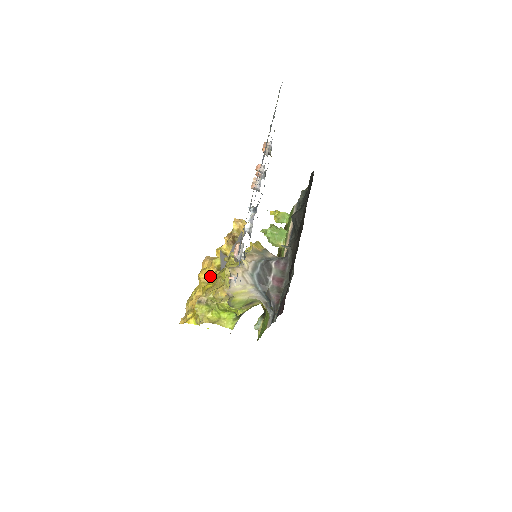
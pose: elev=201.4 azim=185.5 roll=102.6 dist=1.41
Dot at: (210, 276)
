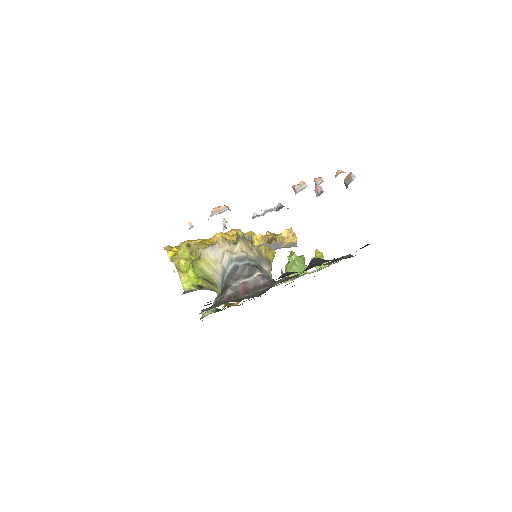
Dot at: occluded
